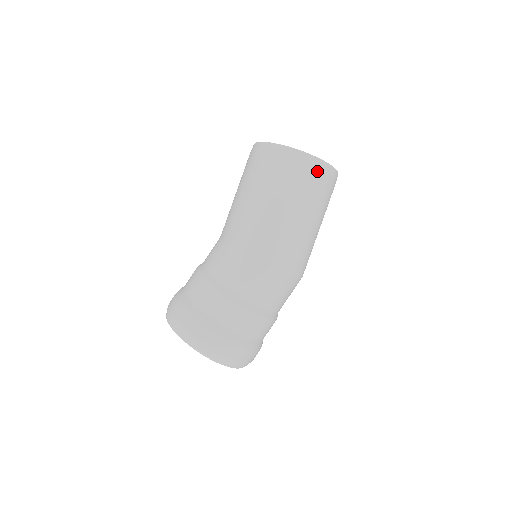
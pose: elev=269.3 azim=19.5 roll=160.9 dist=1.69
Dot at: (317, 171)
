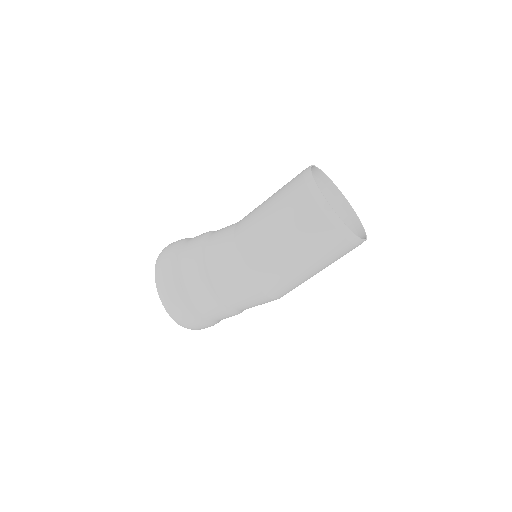
Dot at: (346, 243)
